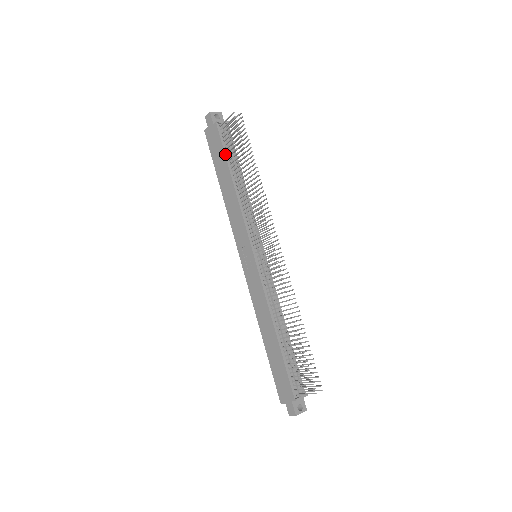
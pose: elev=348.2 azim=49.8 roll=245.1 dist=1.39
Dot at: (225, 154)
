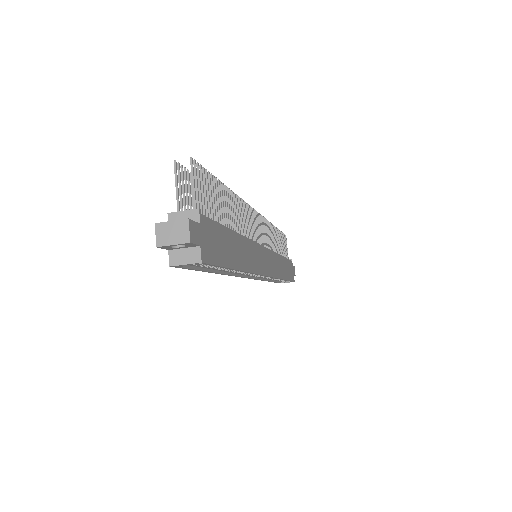
Dot at: occluded
